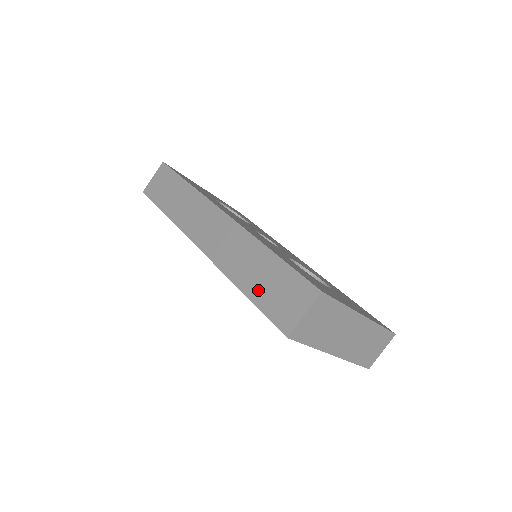
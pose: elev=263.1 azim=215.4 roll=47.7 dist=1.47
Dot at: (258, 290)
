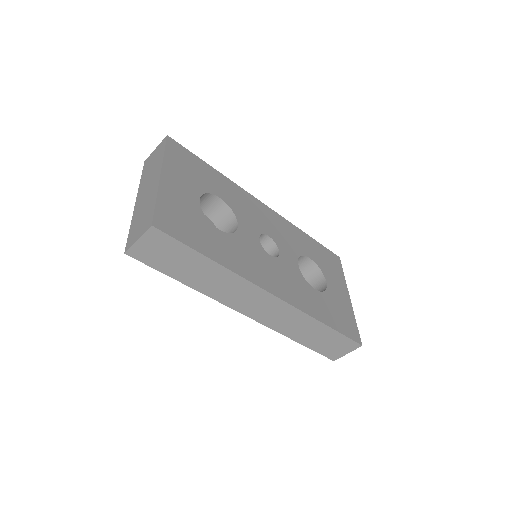
Dot at: (313, 343)
